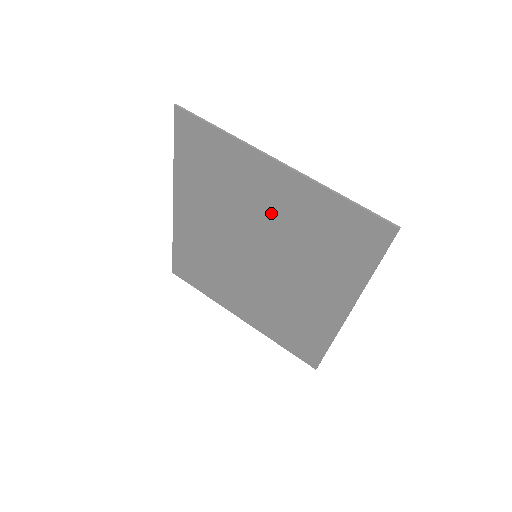
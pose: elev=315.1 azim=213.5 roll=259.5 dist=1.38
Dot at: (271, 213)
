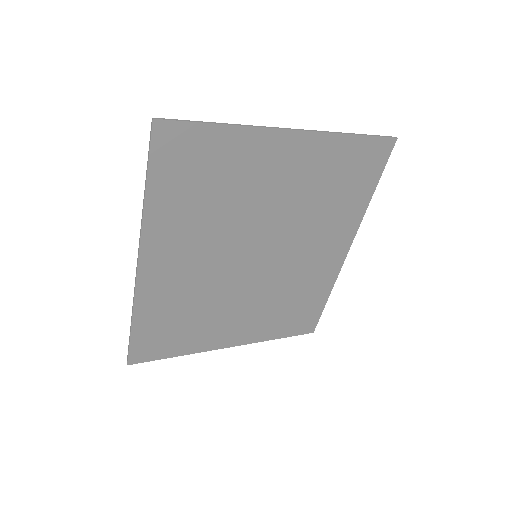
Dot at: (280, 193)
